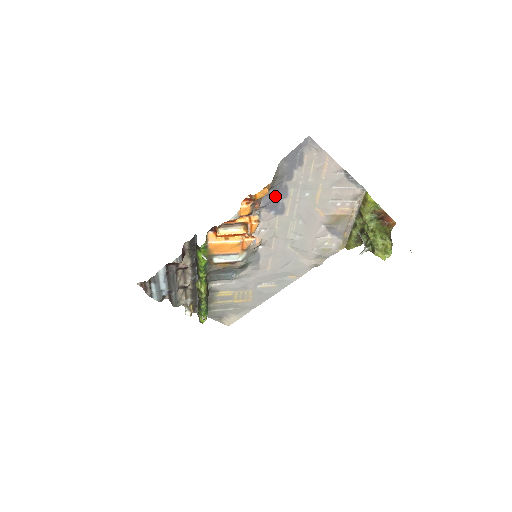
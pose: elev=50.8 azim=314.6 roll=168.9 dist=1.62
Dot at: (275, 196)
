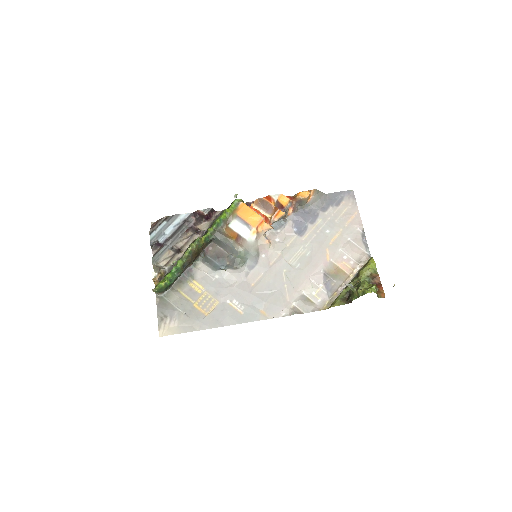
Dot at: (306, 217)
